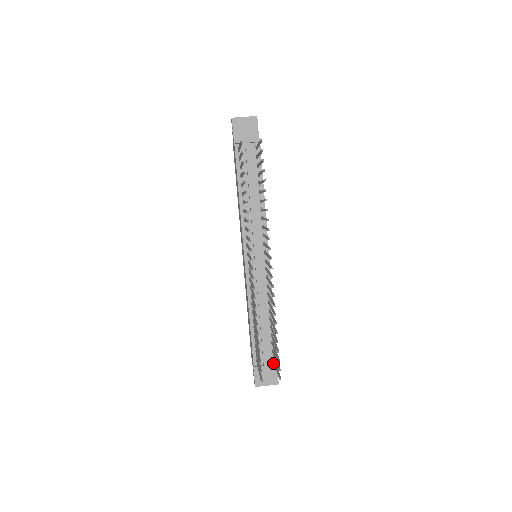
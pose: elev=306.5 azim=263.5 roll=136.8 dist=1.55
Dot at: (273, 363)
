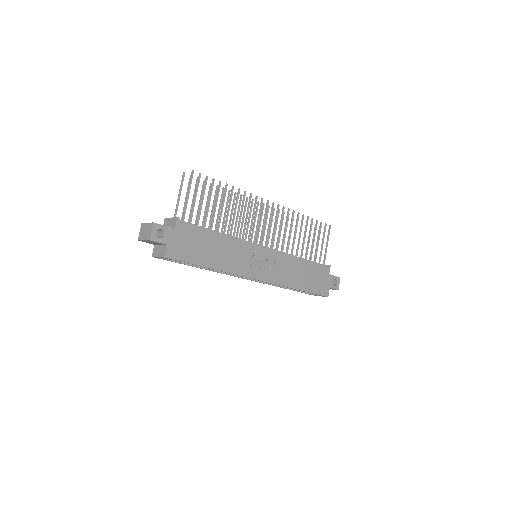
Dot at: (178, 222)
